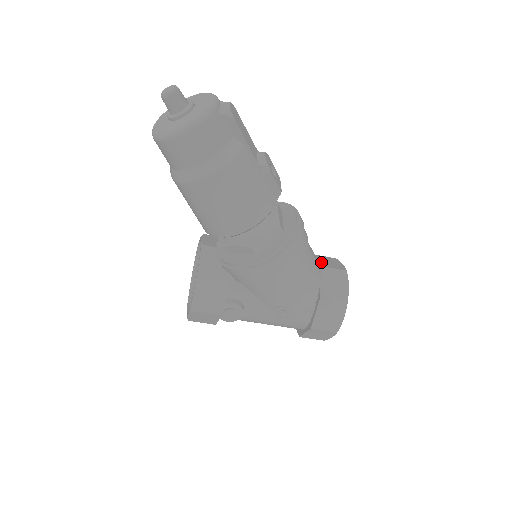
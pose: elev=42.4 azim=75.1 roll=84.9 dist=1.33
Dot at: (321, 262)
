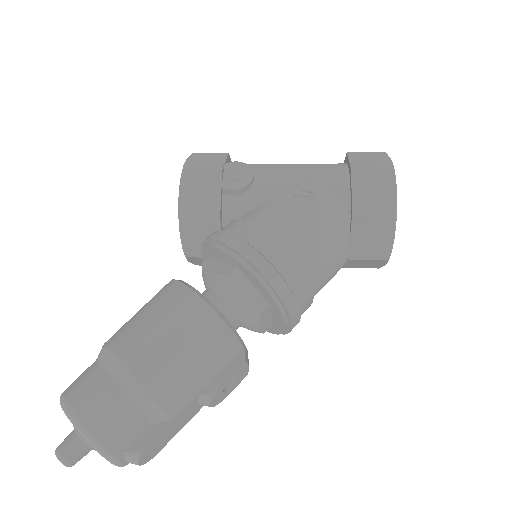
Dot at: (354, 246)
